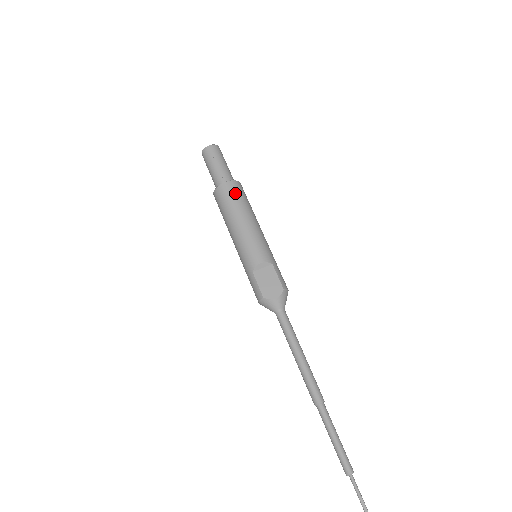
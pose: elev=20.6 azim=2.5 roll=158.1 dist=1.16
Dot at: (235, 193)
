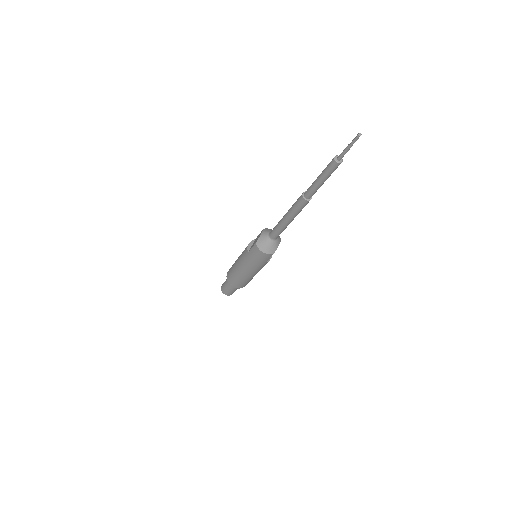
Dot at: occluded
